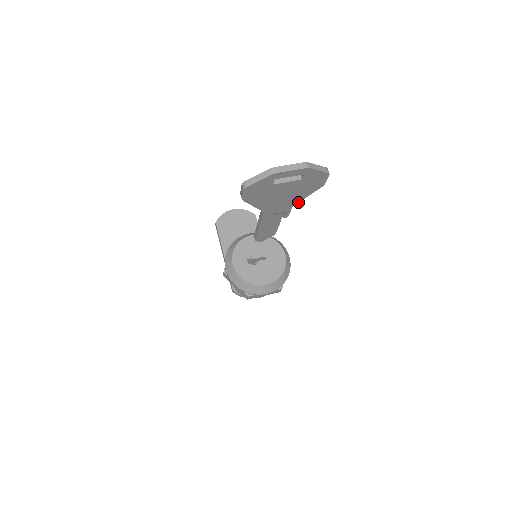
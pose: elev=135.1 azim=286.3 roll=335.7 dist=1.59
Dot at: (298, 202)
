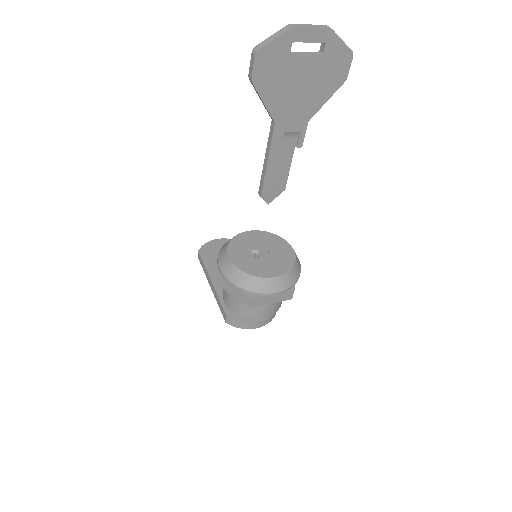
Dot at: (315, 113)
